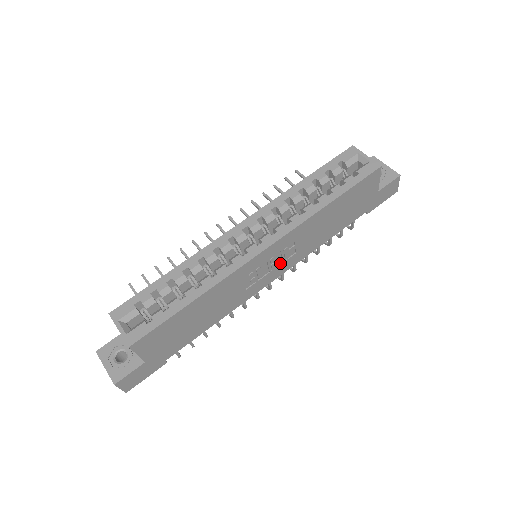
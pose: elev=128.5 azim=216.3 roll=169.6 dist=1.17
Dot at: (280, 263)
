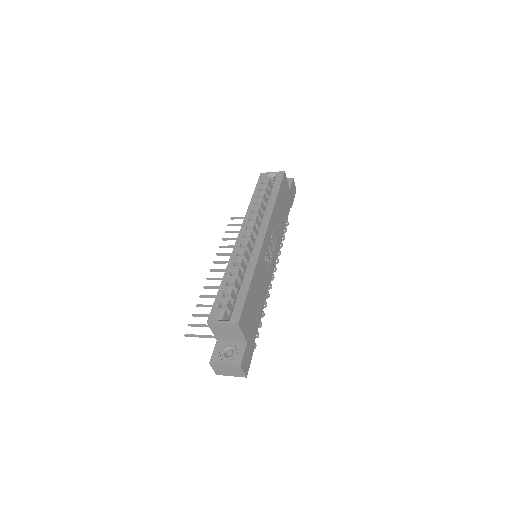
Dot at: (273, 249)
